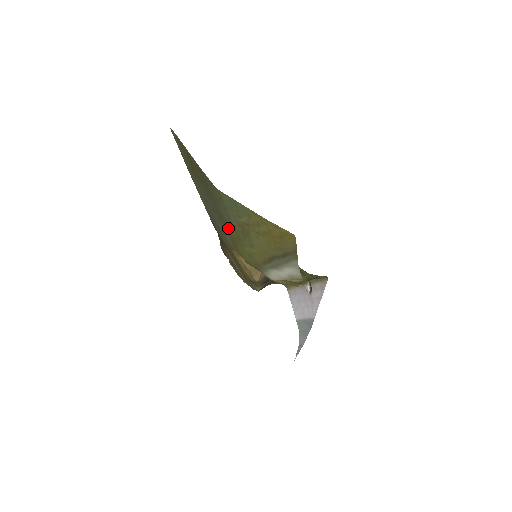
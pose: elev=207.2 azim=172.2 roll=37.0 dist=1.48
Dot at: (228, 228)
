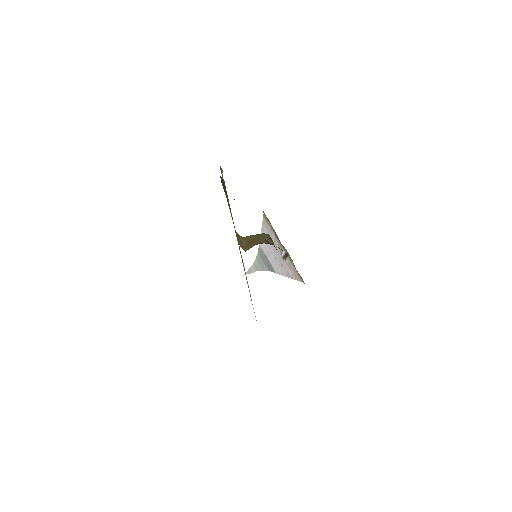
Dot at: occluded
